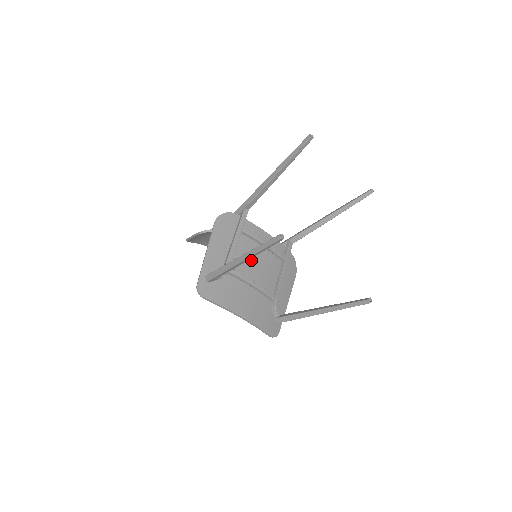
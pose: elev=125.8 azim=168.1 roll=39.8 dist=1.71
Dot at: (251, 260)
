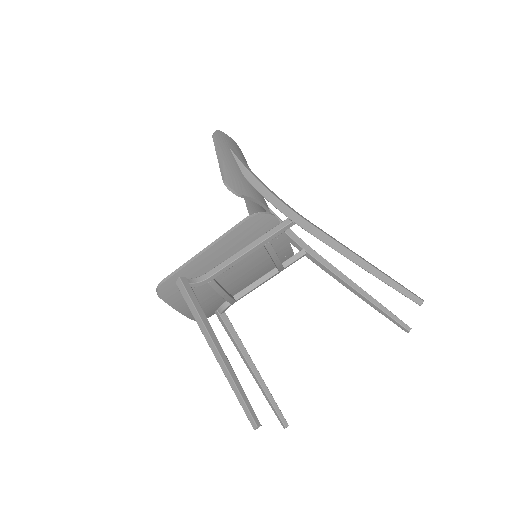
Dot at: (245, 269)
